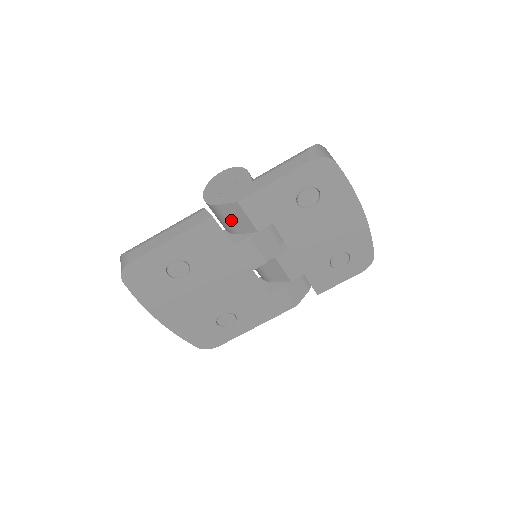
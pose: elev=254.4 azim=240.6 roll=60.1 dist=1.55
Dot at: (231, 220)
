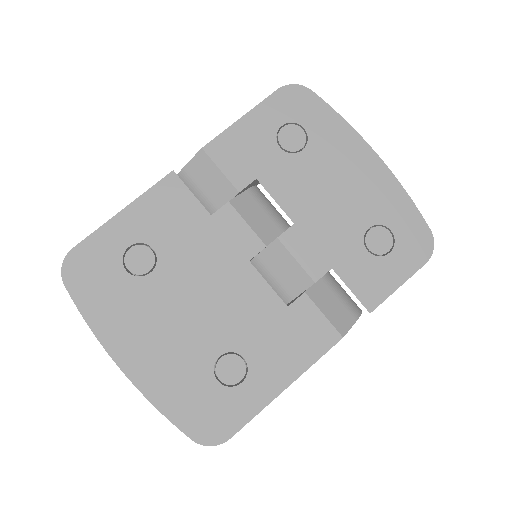
Dot at: (204, 188)
